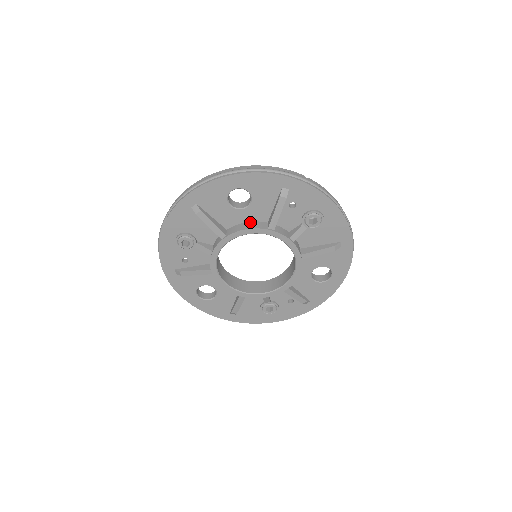
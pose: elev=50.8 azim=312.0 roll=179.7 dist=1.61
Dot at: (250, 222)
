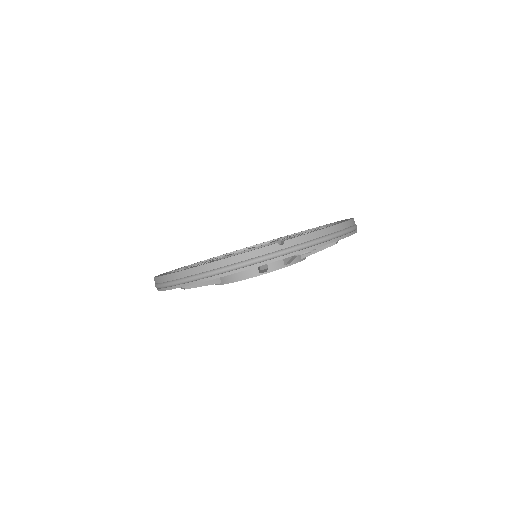
Dot at: occluded
